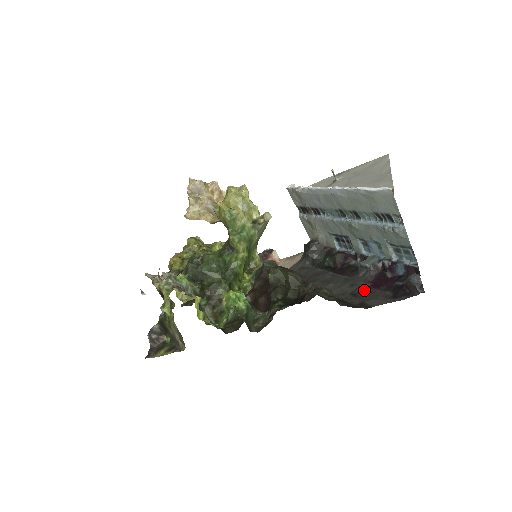
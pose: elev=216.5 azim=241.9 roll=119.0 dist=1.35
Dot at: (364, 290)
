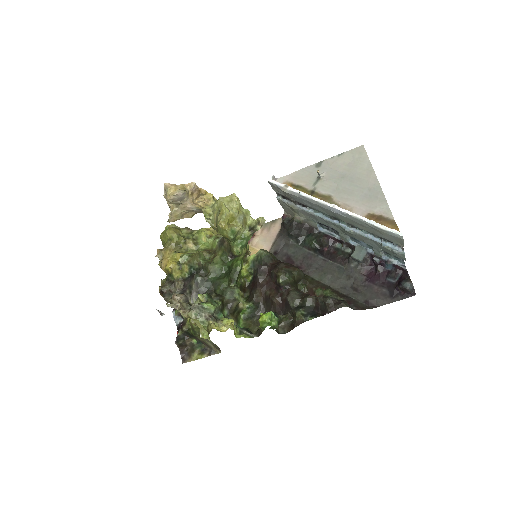
Dot at: (362, 285)
